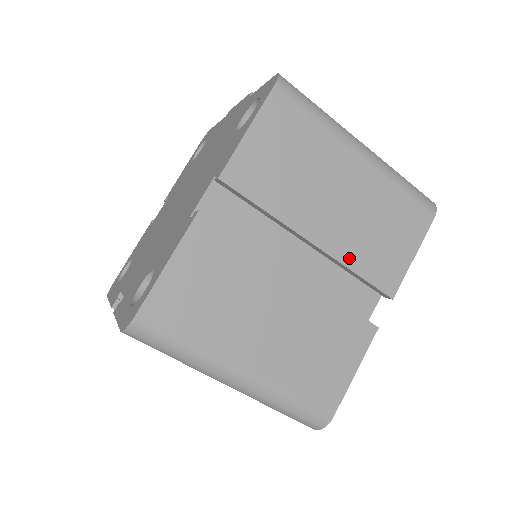
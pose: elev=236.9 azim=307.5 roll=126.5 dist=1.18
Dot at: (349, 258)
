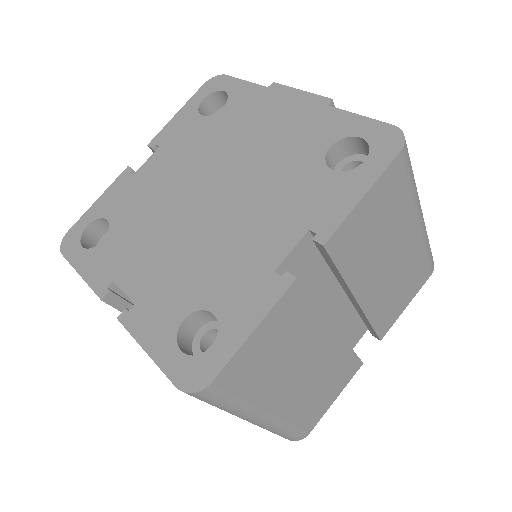
Dot at: (373, 312)
